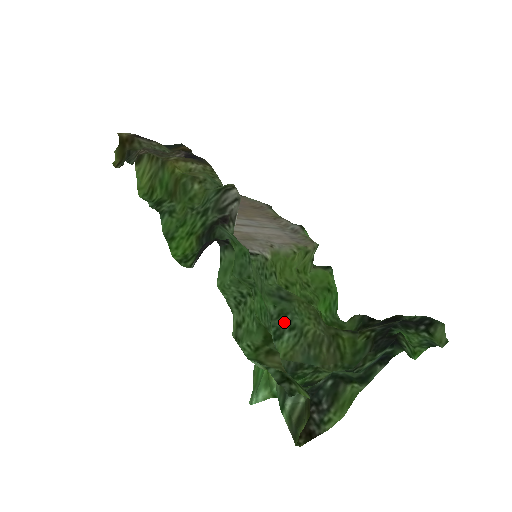
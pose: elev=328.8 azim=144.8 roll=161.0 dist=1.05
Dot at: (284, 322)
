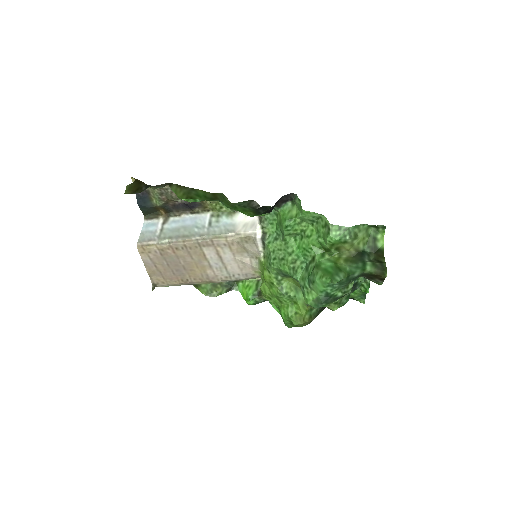
Dot at: occluded
